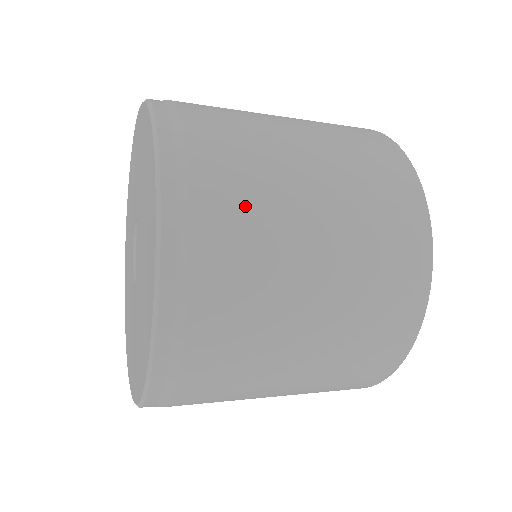
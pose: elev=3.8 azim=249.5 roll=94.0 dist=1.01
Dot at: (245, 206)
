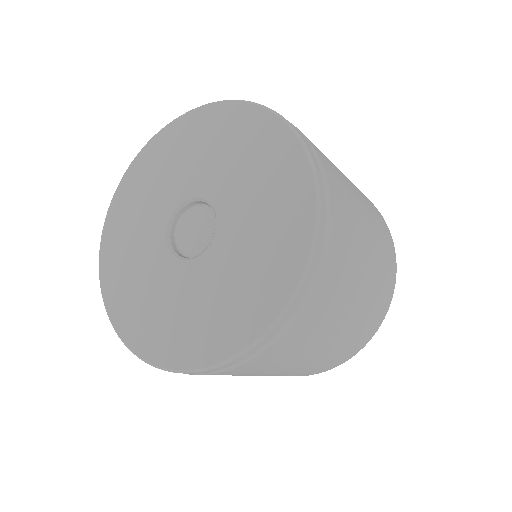
Dot at: (309, 332)
